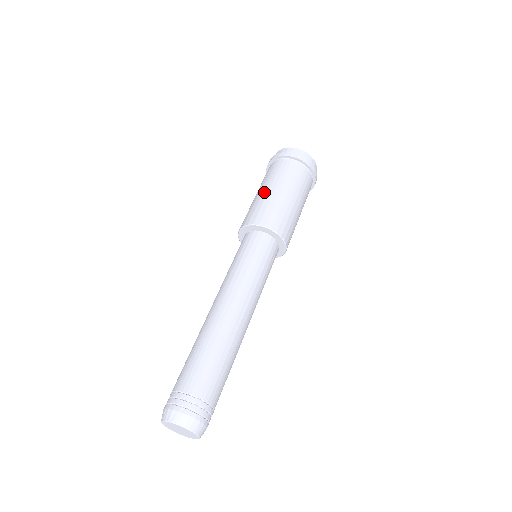
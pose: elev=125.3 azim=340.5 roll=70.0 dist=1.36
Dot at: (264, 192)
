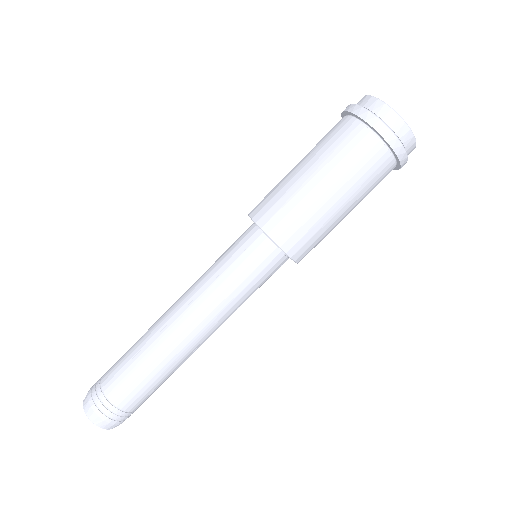
Dot at: (294, 170)
